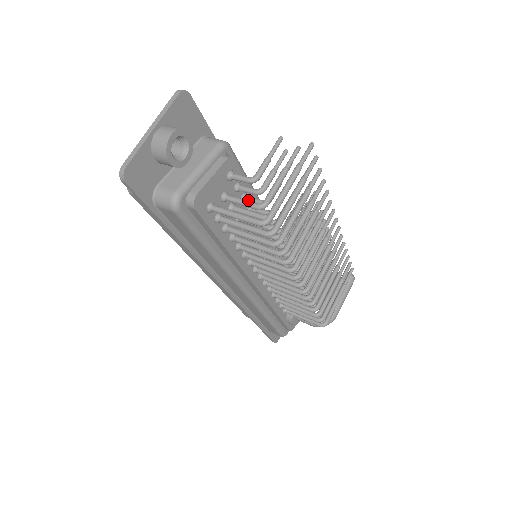
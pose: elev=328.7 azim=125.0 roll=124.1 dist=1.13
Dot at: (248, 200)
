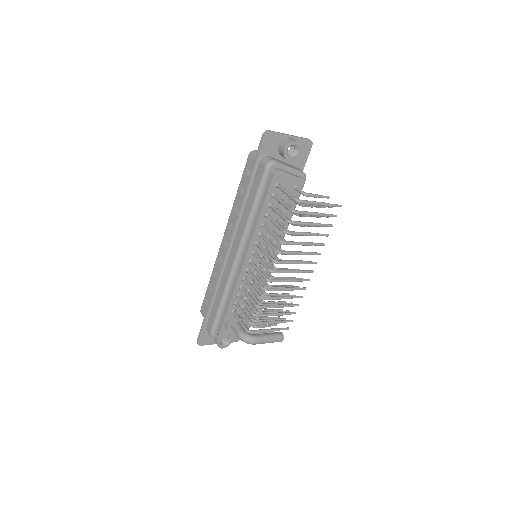
Dot at: occluded
